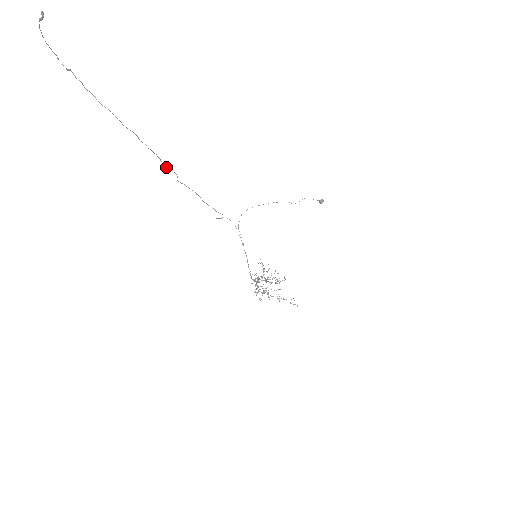
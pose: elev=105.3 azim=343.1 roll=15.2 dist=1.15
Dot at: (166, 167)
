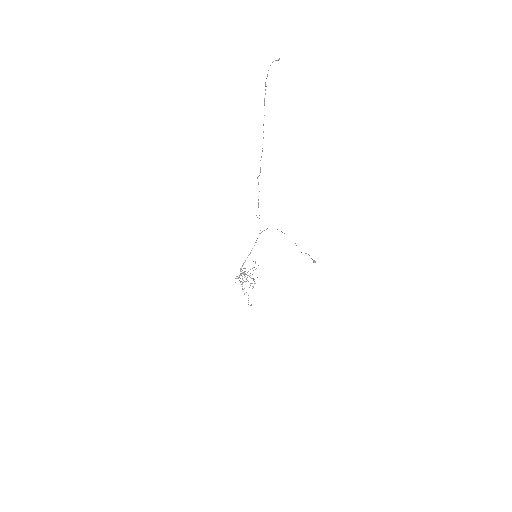
Dot at: occluded
